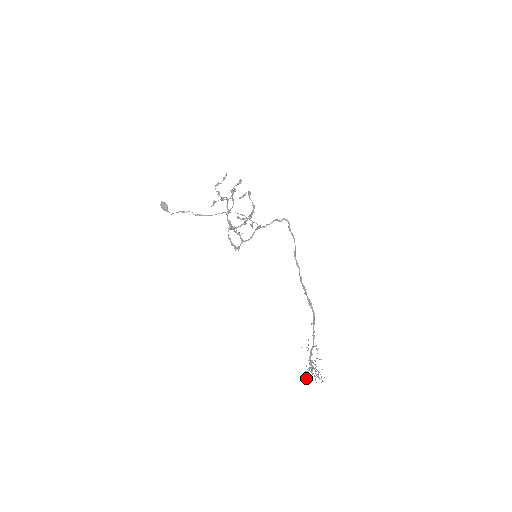
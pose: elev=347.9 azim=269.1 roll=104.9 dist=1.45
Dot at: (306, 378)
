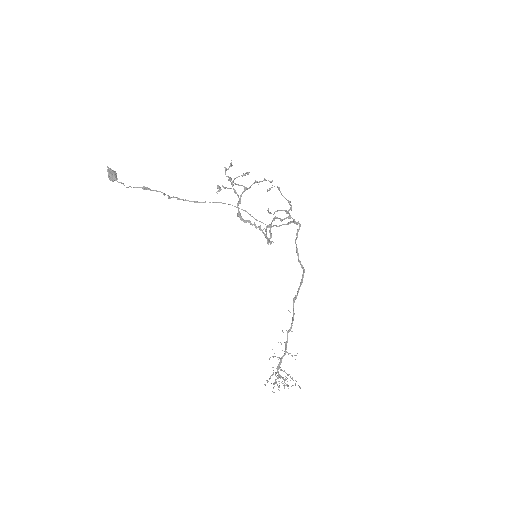
Dot at: occluded
